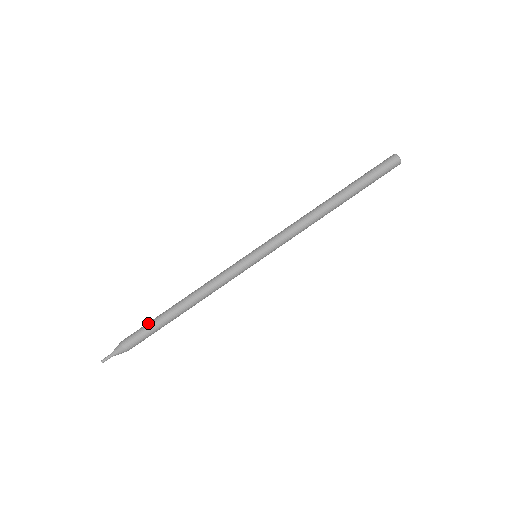
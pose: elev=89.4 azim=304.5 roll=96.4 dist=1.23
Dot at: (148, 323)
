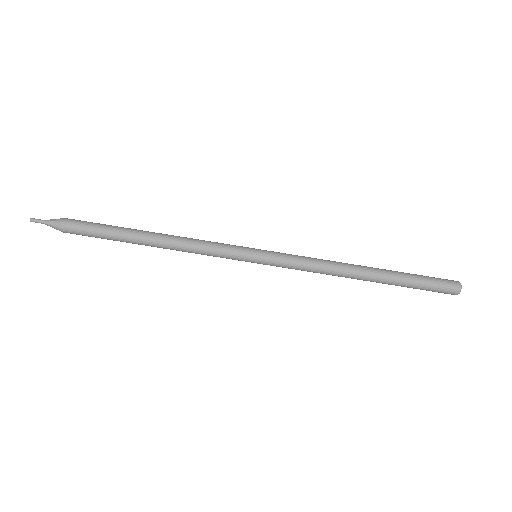
Dot at: (102, 231)
